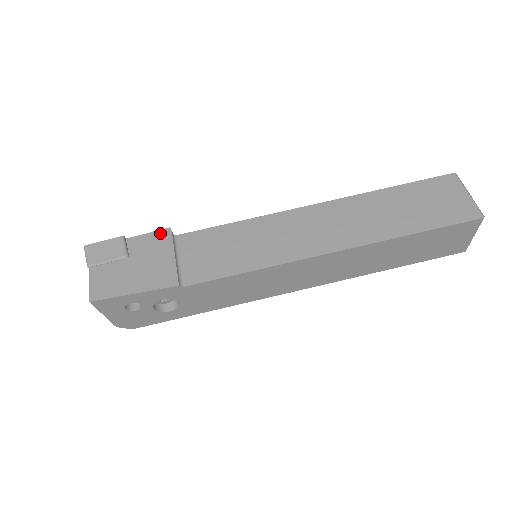
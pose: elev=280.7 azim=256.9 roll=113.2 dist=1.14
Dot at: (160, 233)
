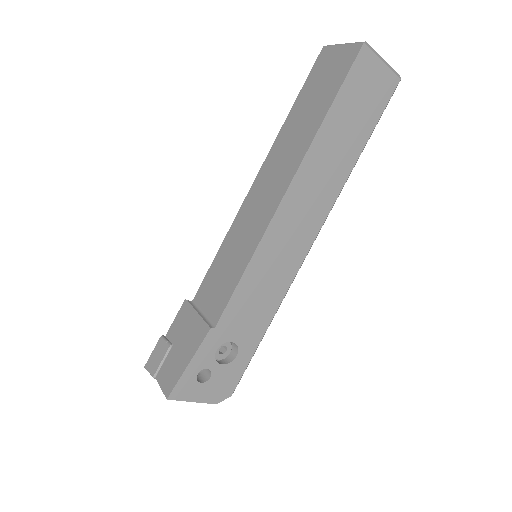
Dot at: (181, 310)
